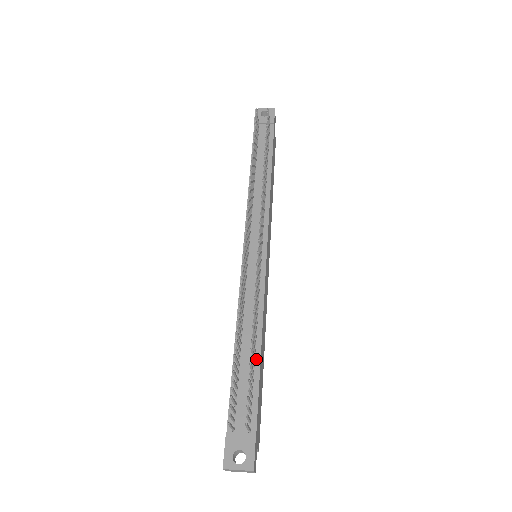
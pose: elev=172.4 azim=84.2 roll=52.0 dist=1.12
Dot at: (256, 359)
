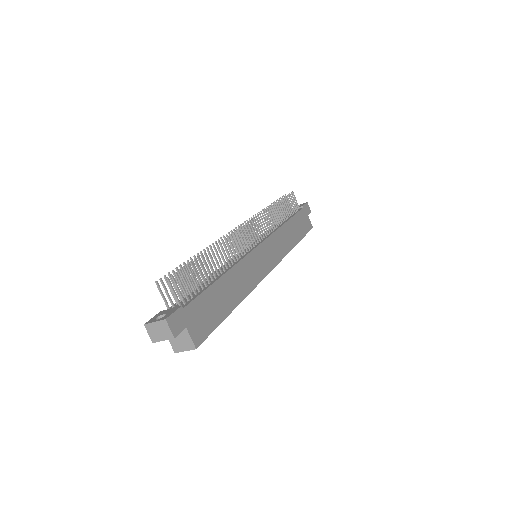
Dot at: (214, 280)
